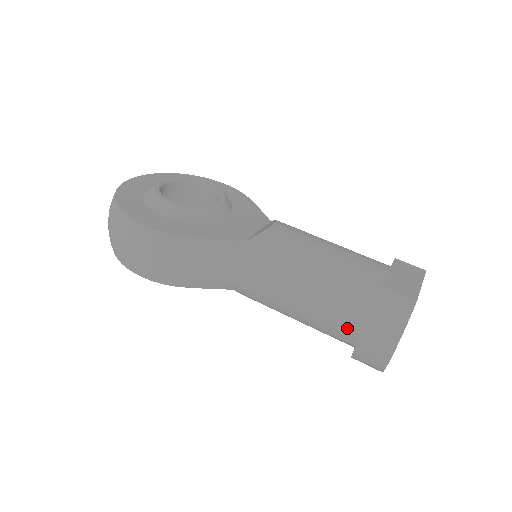
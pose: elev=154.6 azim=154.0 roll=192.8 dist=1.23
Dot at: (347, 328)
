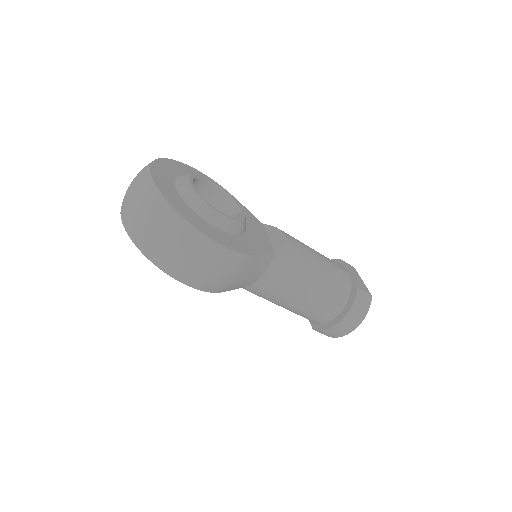
Dot at: (329, 315)
